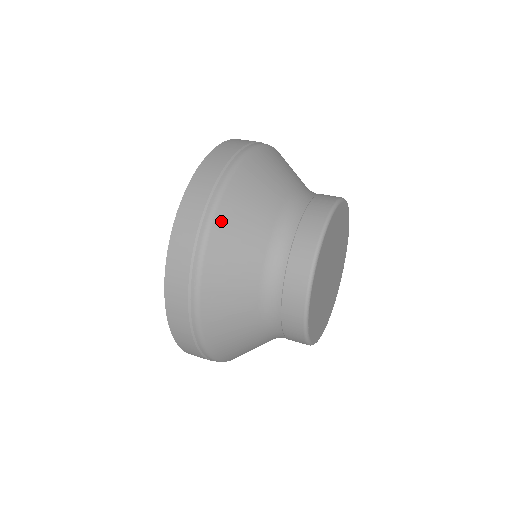
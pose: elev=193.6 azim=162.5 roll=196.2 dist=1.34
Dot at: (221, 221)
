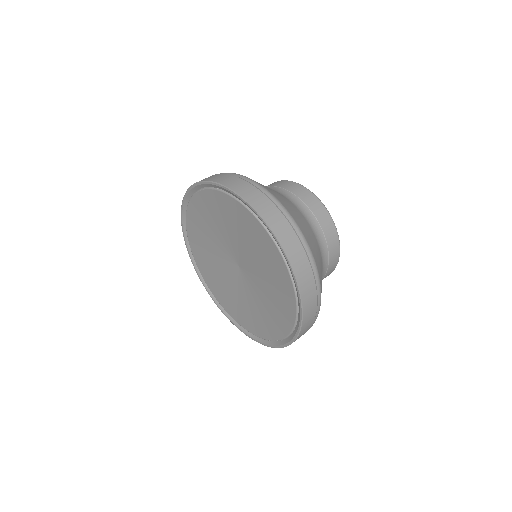
Dot at: occluded
